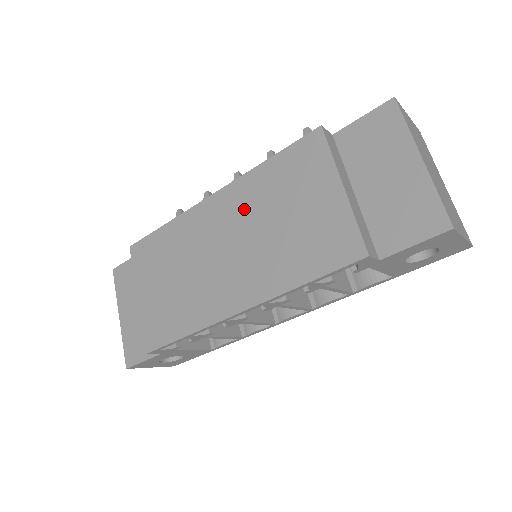
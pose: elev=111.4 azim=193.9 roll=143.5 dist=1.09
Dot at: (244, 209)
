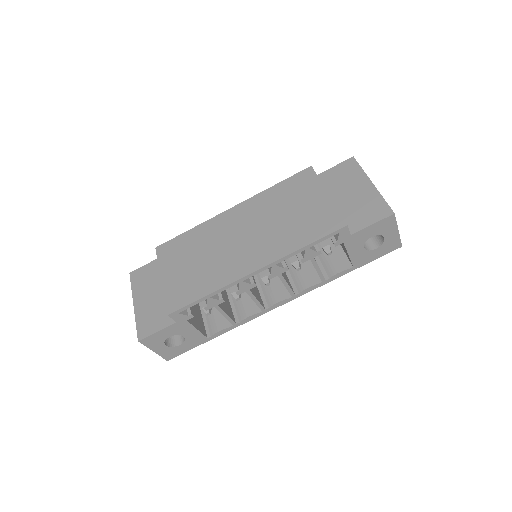
Dot at: (257, 213)
